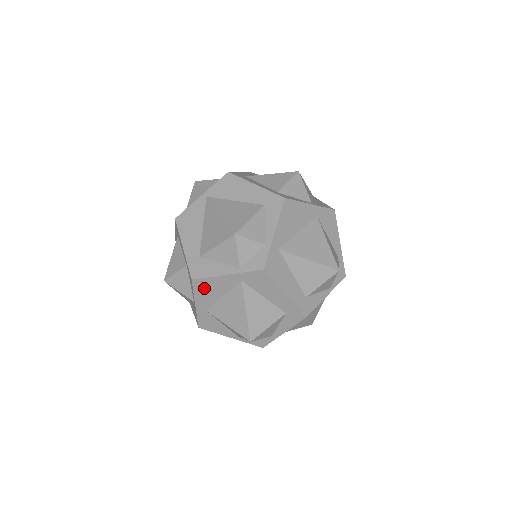
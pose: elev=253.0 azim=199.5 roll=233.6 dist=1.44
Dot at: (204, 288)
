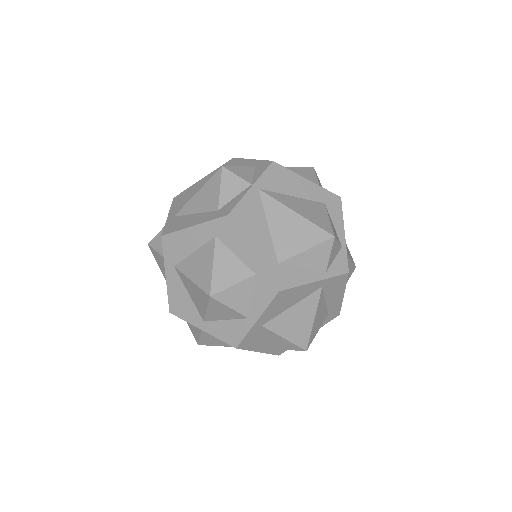
Dot at: (282, 300)
